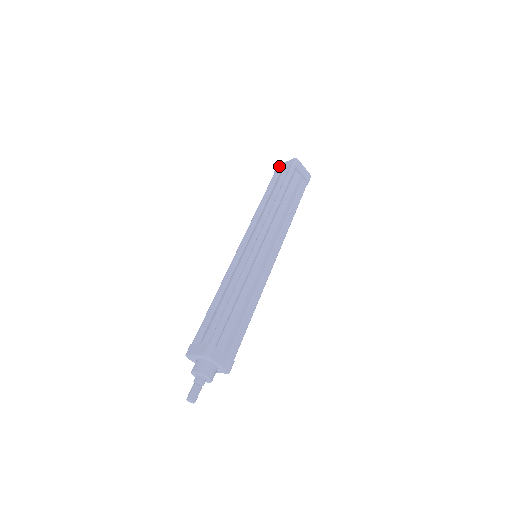
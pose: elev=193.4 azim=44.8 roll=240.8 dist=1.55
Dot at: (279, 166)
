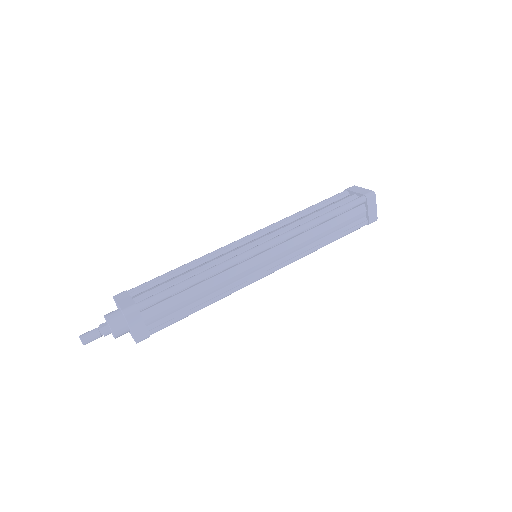
Dot at: (354, 187)
